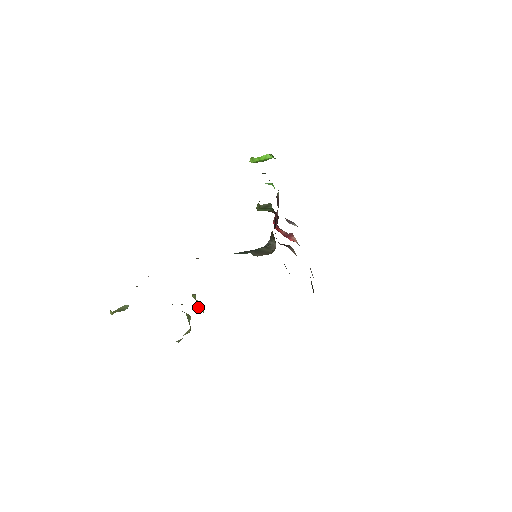
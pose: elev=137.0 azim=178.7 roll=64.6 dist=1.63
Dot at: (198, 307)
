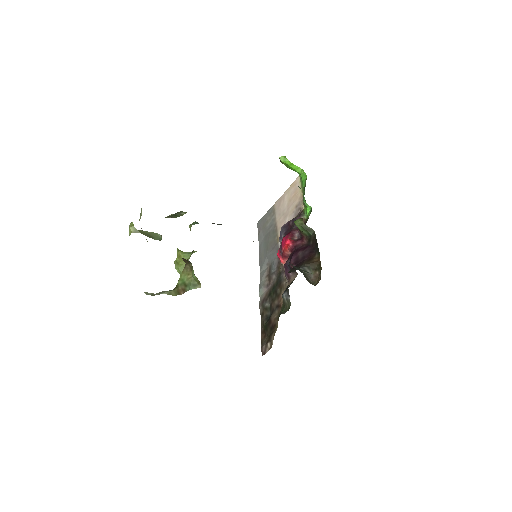
Dot at: (179, 267)
